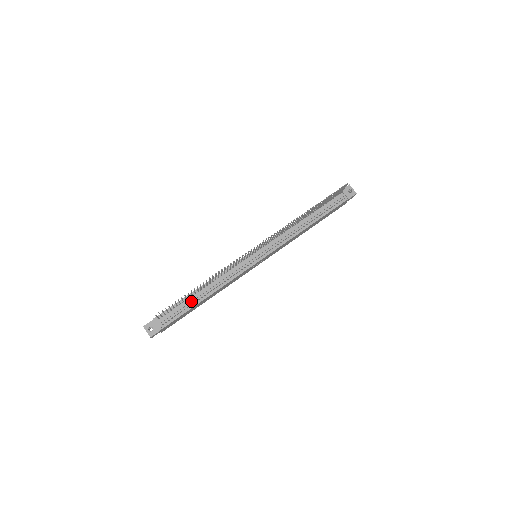
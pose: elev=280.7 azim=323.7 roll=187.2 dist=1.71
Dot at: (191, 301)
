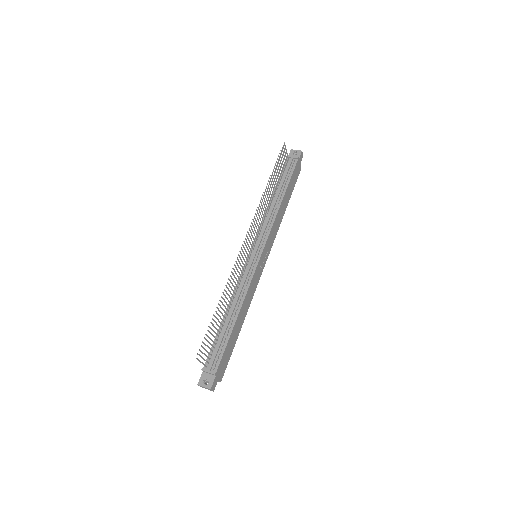
Dot at: (225, 330)
